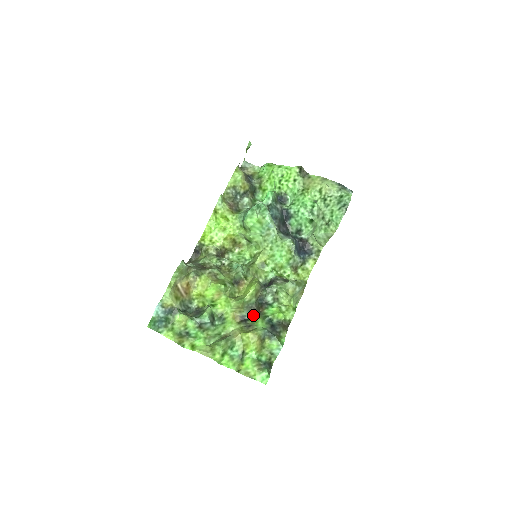
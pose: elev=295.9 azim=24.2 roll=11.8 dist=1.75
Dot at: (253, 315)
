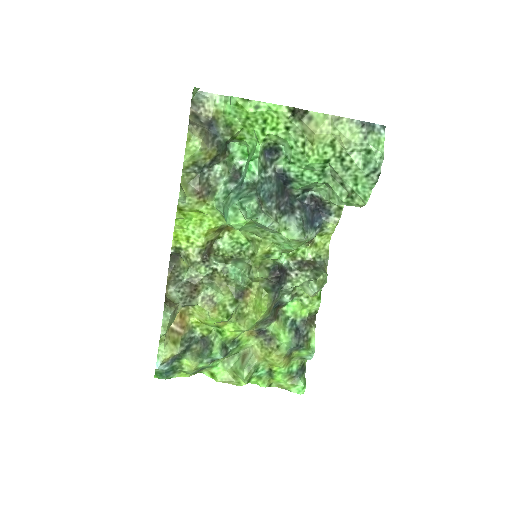
Dot at: (271, 324)
